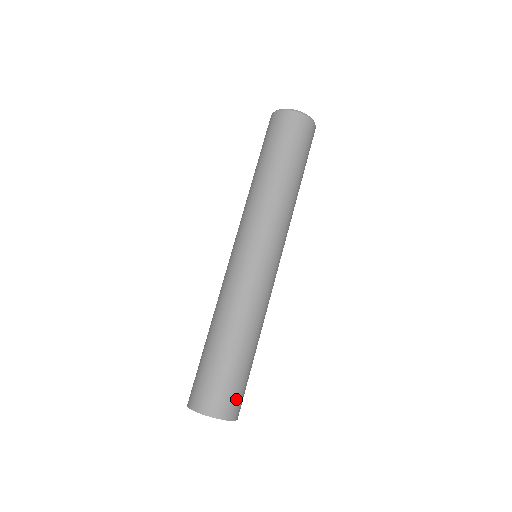
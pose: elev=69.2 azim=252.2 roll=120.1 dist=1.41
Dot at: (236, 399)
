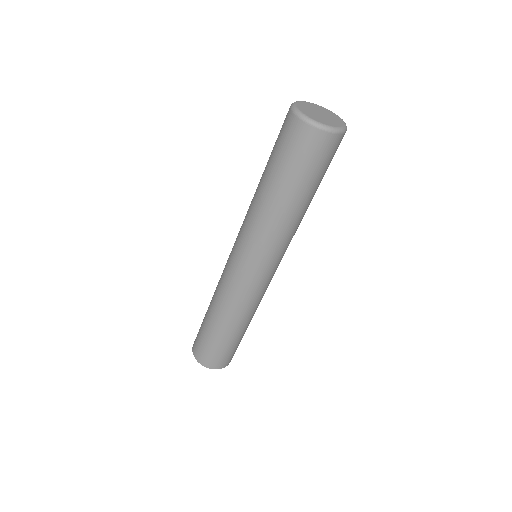
Dot at: (228, 358)
